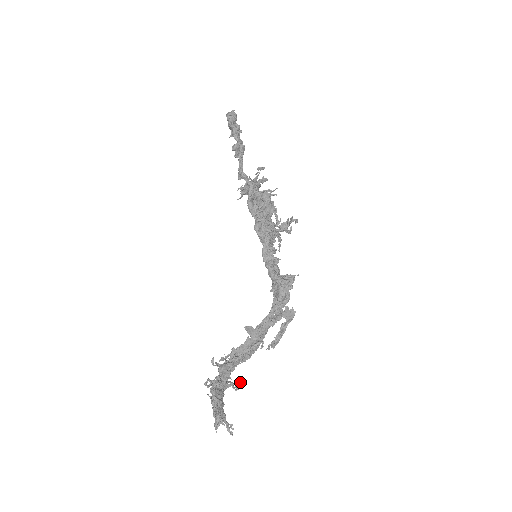
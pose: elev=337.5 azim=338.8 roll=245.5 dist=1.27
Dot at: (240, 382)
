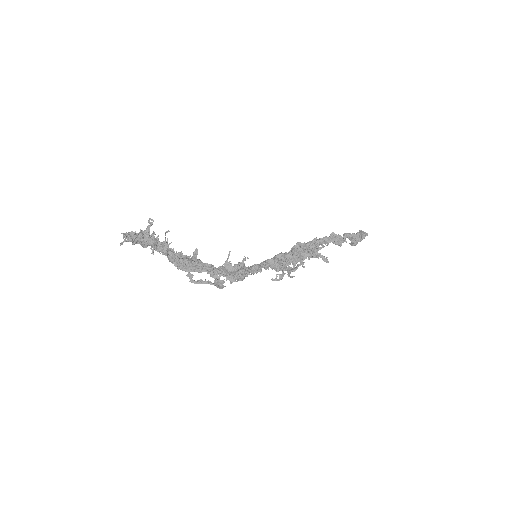
Dot at: occluded
